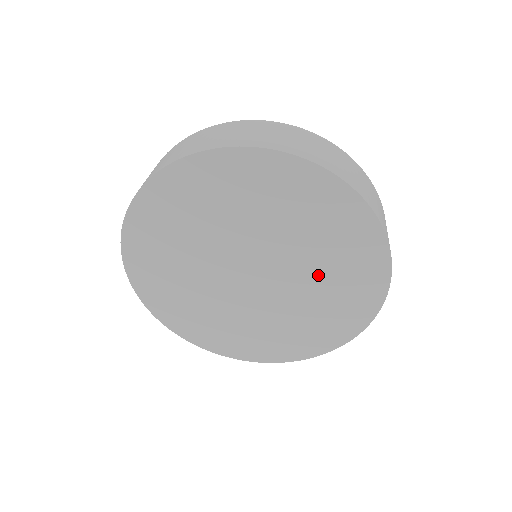
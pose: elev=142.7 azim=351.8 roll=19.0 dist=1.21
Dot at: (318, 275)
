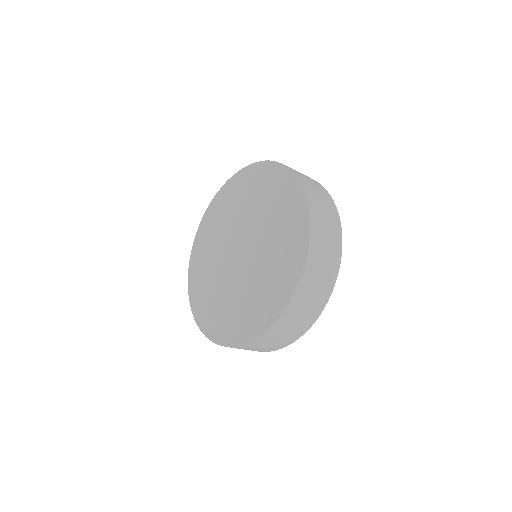
Dot at: (269, 221)
